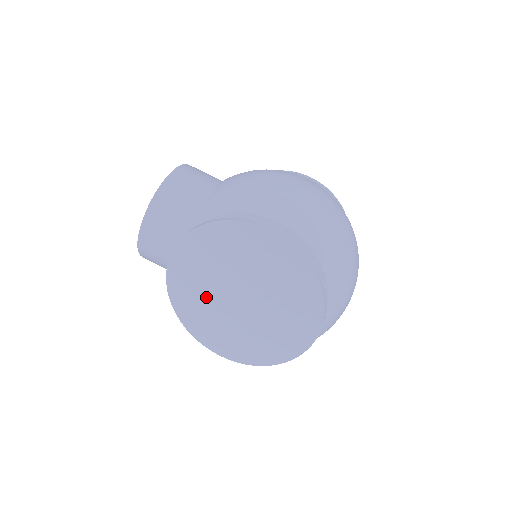
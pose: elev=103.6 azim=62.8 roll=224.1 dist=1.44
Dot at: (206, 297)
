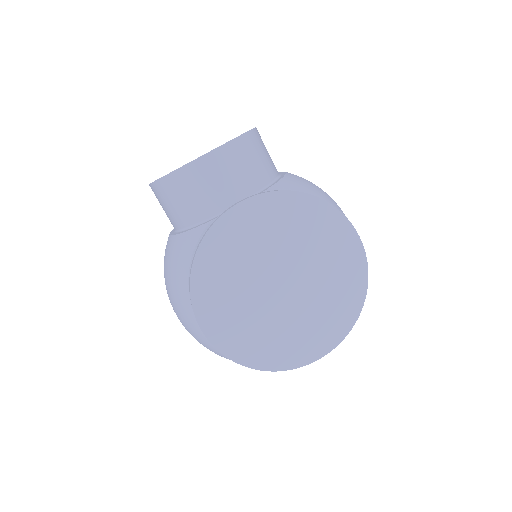
Dot at: (247, 262)
